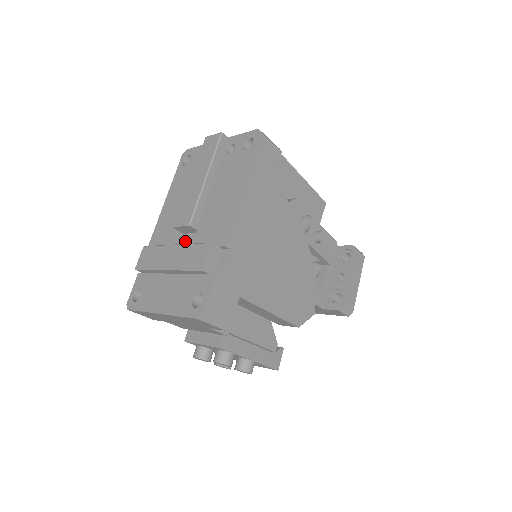
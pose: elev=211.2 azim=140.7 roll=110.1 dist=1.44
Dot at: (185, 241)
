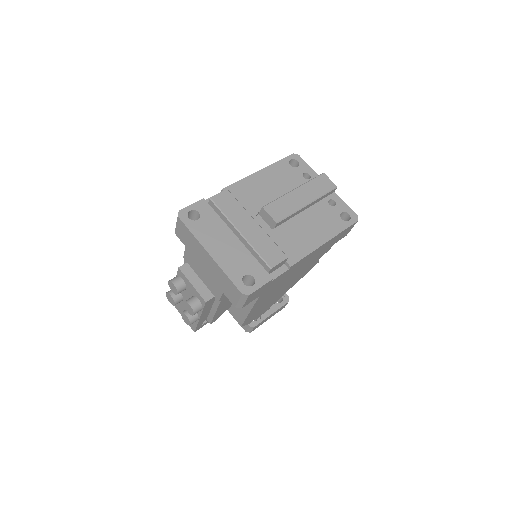
Dot at: (257, 221)
